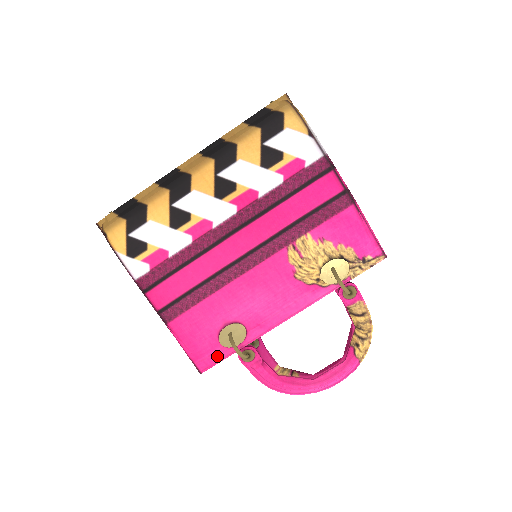
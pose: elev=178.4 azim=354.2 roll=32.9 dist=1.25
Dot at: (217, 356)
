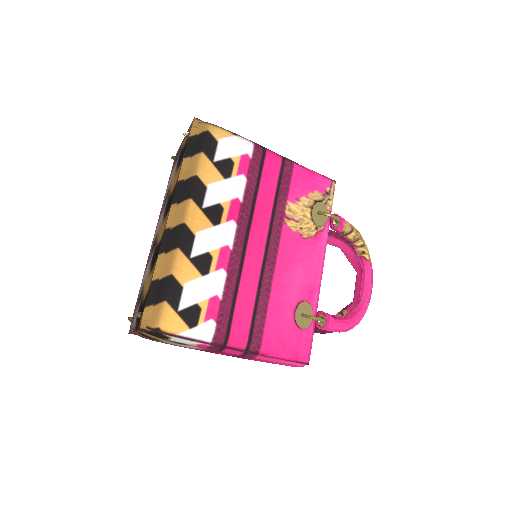
Dot at: (307, 340)
